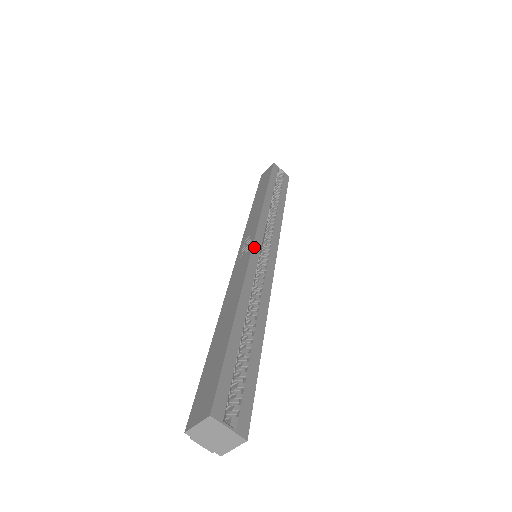
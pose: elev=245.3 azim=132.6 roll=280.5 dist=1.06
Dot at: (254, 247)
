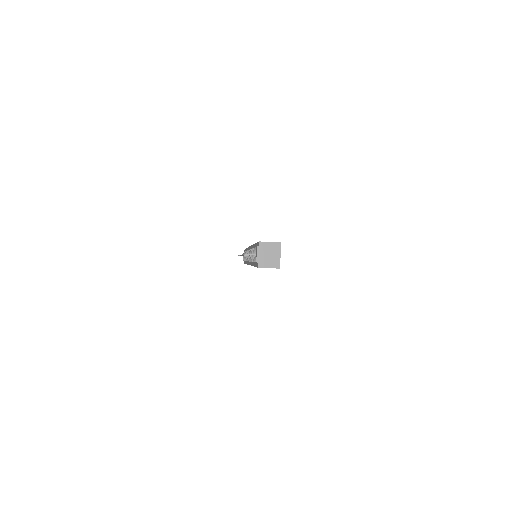
Dot at: occluded
